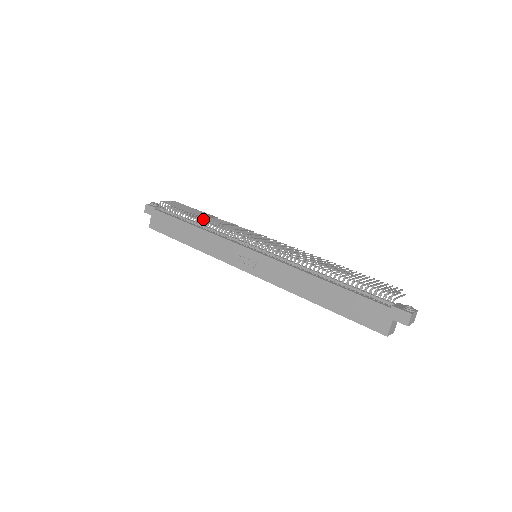
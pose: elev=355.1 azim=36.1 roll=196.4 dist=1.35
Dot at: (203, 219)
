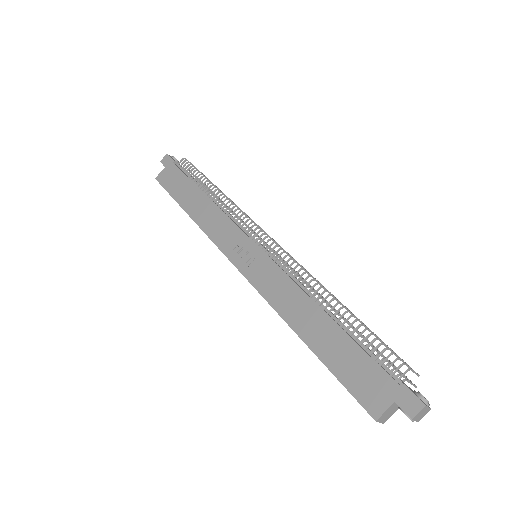
Dot at: (219, 192)
